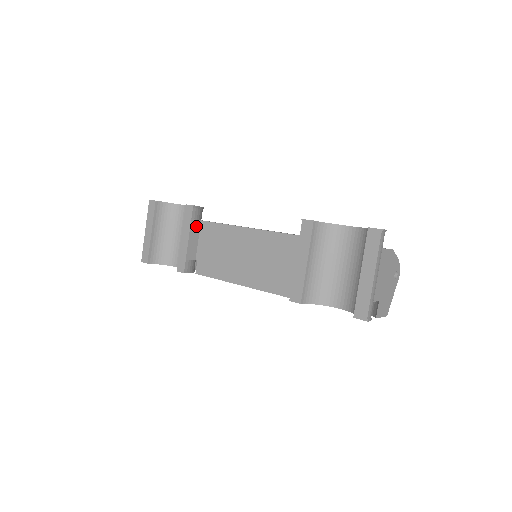
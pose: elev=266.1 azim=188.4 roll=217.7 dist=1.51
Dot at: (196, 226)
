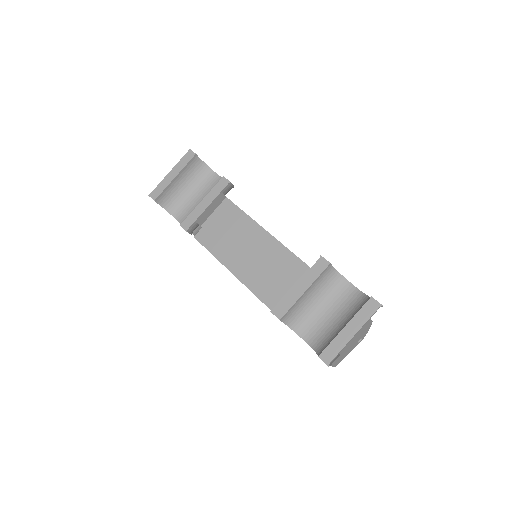
Dot at: (220, 199)
